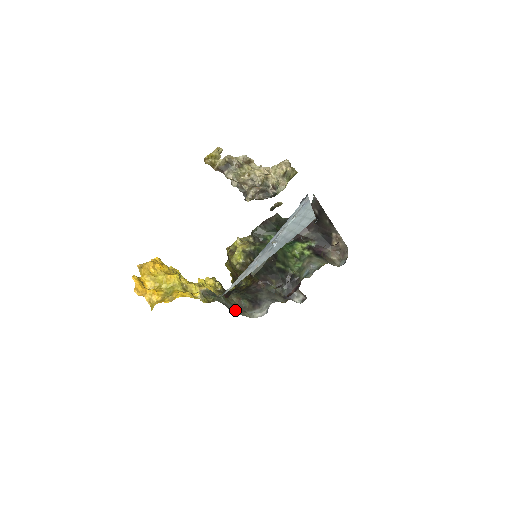
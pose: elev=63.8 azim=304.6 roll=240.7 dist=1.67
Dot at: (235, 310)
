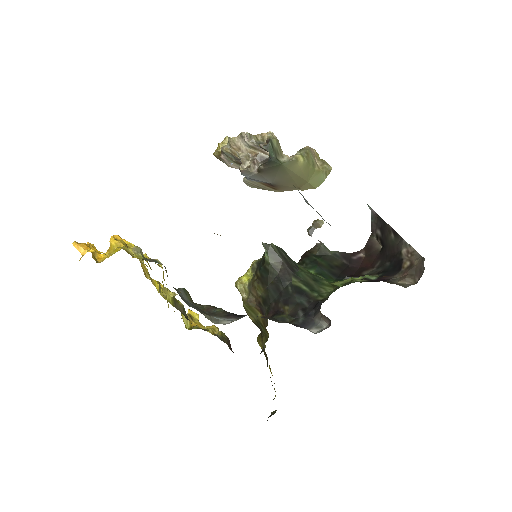
Dot at: (191, 305)
